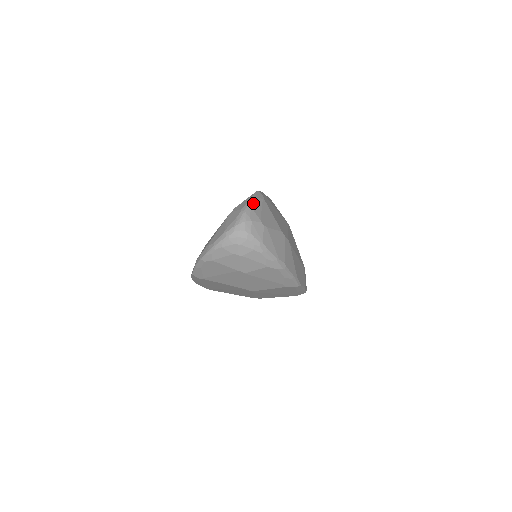
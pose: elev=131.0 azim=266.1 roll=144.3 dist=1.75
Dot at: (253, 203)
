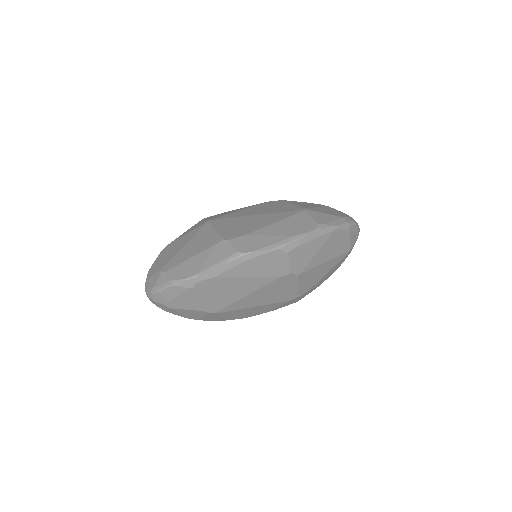
Dot at: (167, 291)
